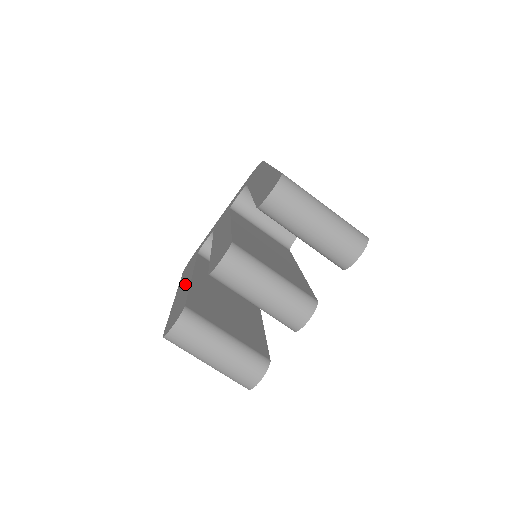
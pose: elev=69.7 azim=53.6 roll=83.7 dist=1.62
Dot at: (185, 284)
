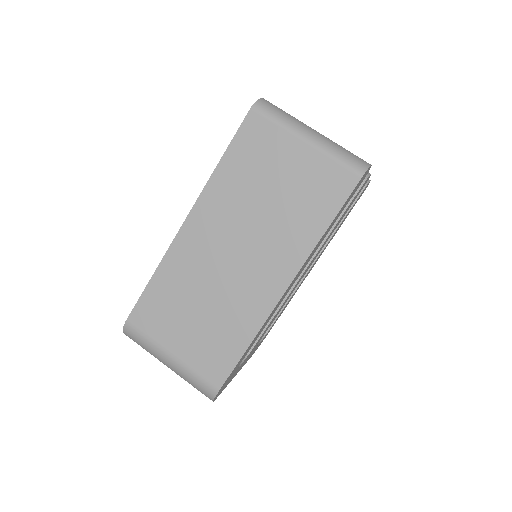
Dot at: occluded
